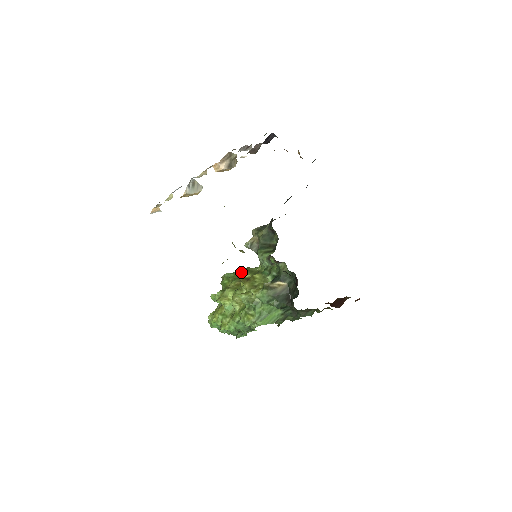
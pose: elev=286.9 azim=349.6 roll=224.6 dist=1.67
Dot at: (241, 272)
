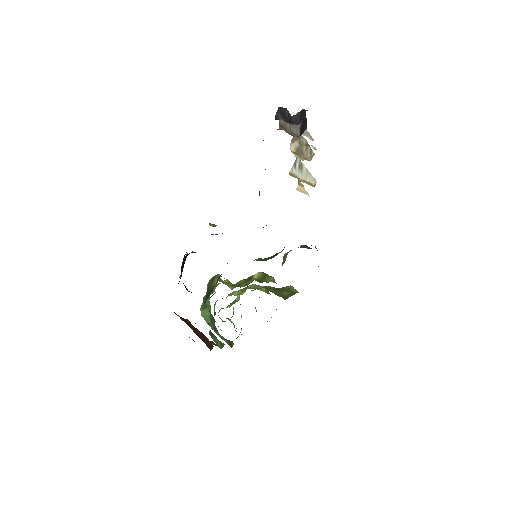
Dot at: (259, 272)
